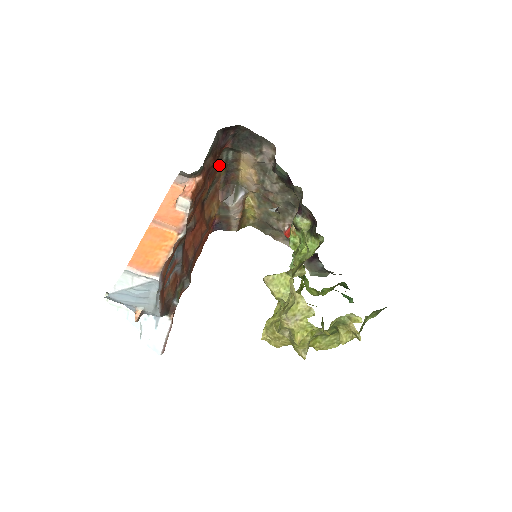
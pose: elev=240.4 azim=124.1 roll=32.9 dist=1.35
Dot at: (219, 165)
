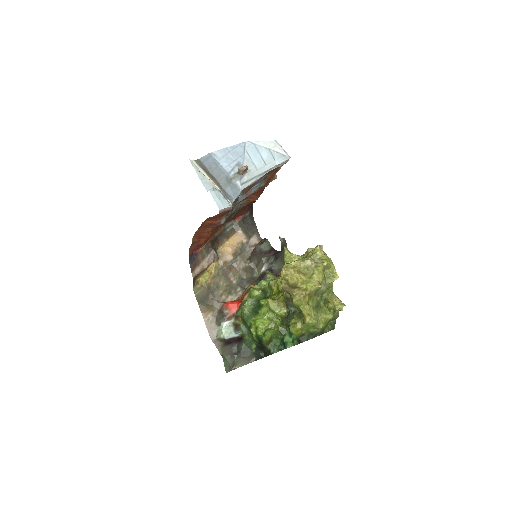
Dot at: (222, 226)
